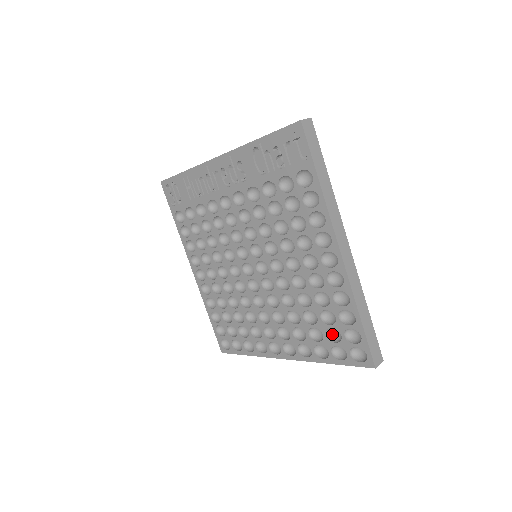
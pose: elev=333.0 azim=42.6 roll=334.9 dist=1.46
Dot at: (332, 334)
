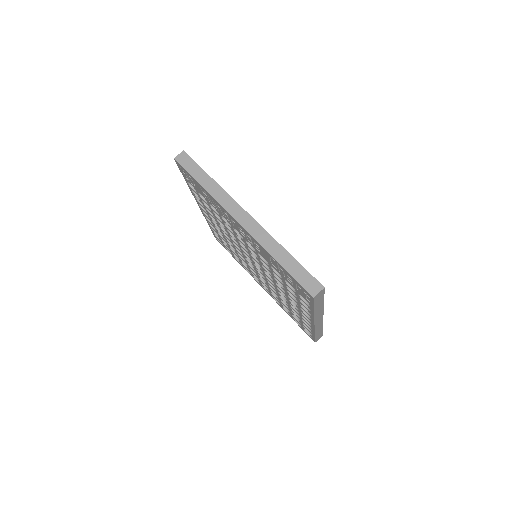
Dot at: occluded
